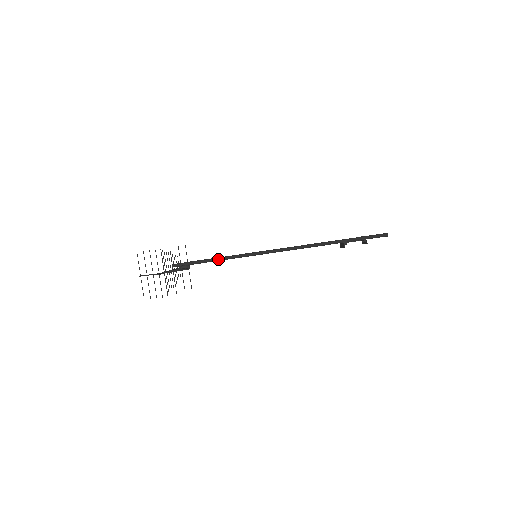
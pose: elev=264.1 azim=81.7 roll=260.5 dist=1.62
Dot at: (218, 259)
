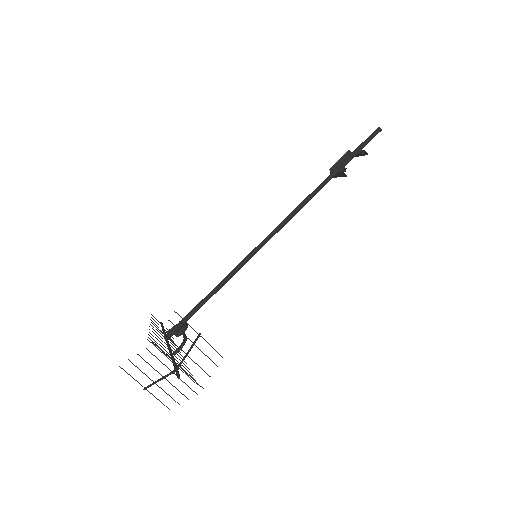
Dot at: (214, 292)
